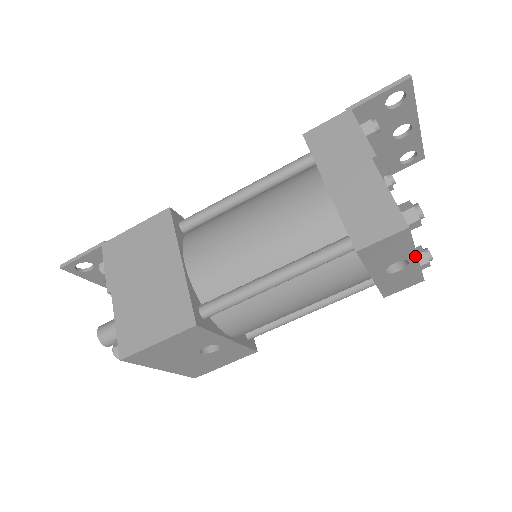
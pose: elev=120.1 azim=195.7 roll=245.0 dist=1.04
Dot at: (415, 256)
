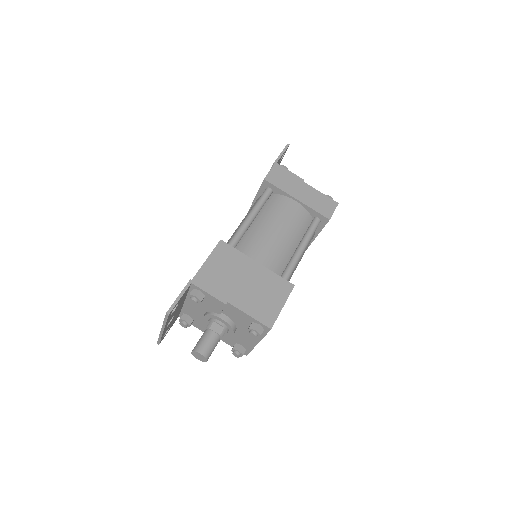
Dot at: occluded
